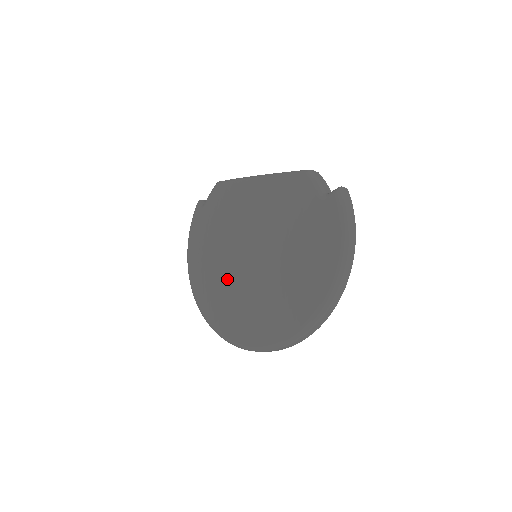
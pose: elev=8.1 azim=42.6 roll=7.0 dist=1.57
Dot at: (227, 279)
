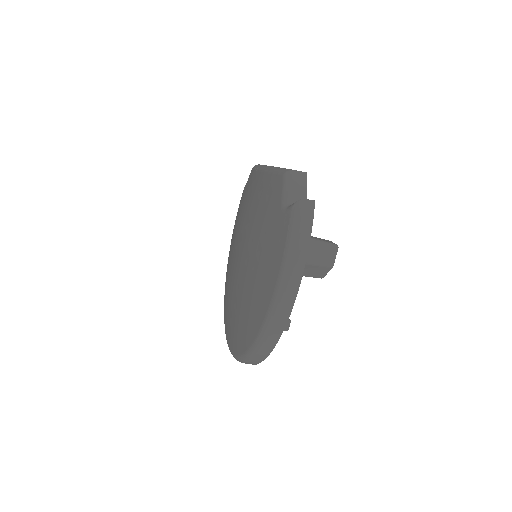
Dot at: (231, 273)
